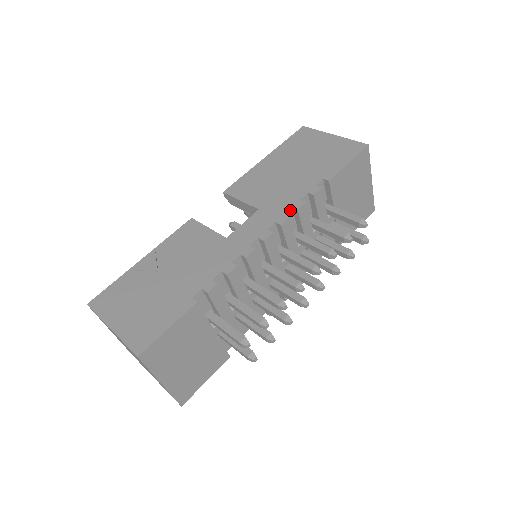
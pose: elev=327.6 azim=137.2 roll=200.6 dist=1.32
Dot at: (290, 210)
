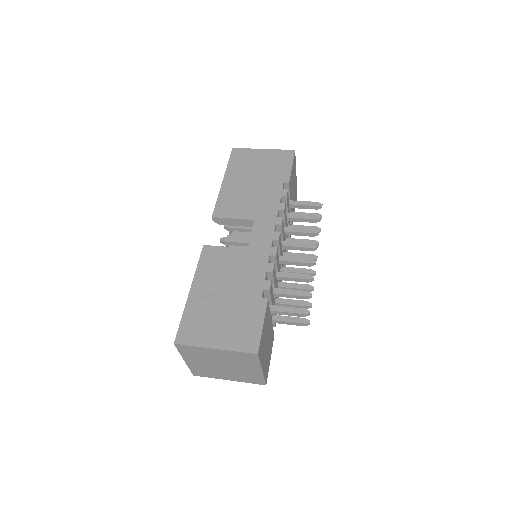
Dot at: (278, 212)
